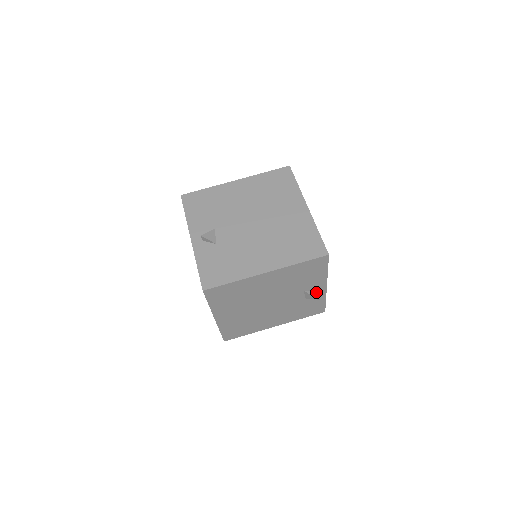
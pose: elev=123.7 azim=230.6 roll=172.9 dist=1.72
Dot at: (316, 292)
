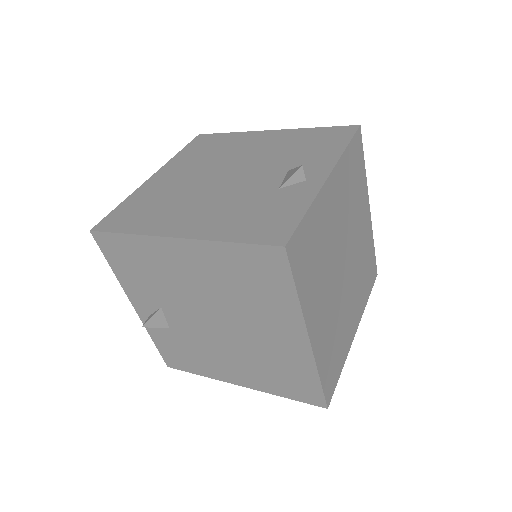
Dot at: occluded
